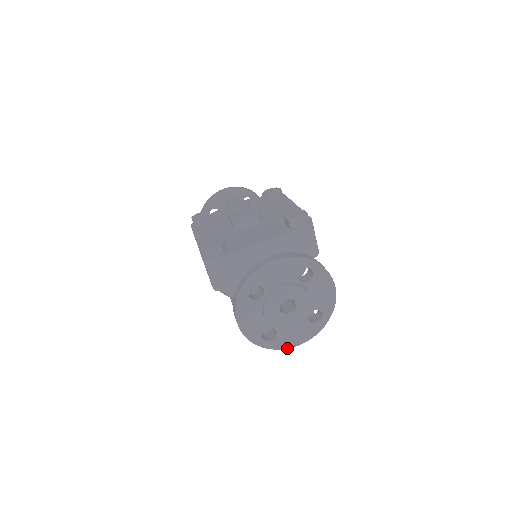
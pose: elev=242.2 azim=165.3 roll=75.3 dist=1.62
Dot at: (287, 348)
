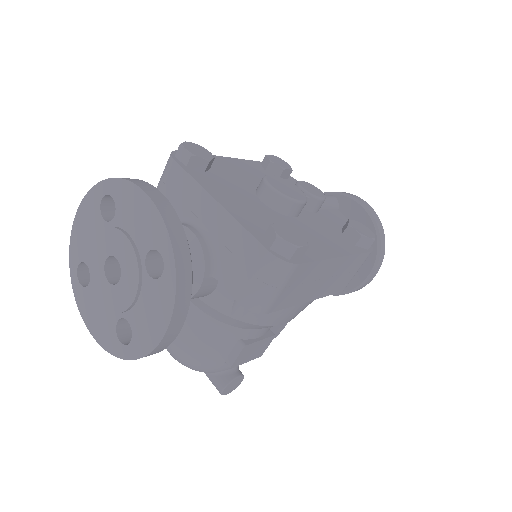
Dot at: (83, 317)
